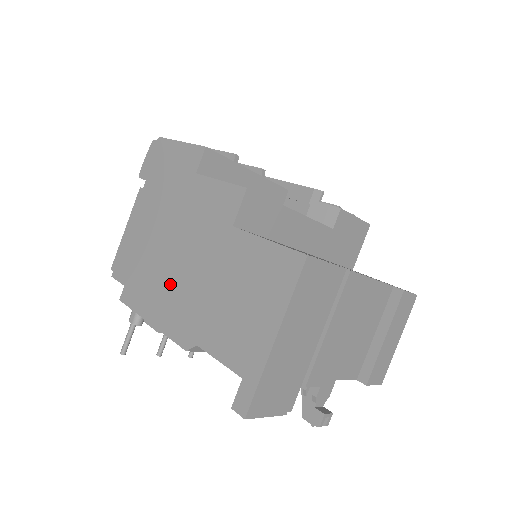
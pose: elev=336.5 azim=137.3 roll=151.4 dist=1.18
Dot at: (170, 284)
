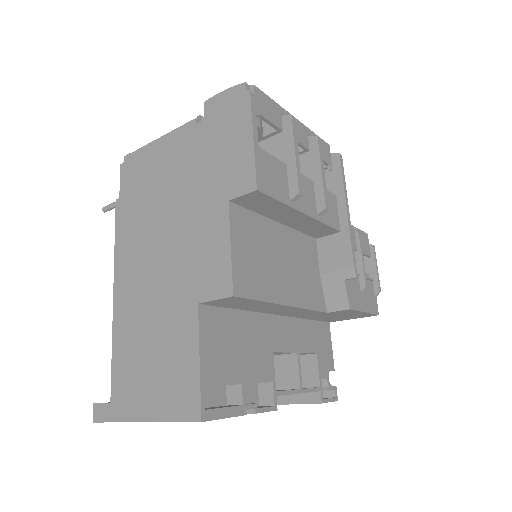
Dot at: (137, 257)
